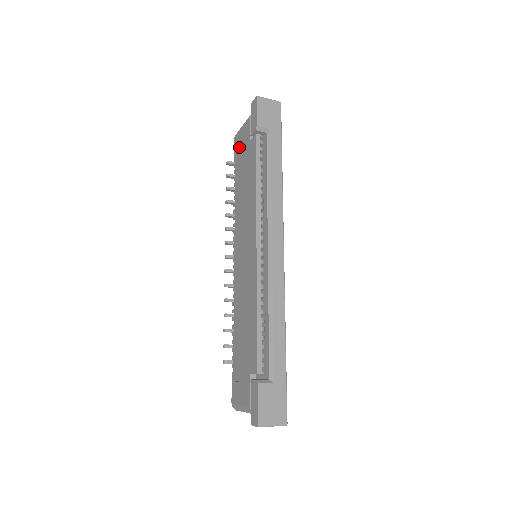
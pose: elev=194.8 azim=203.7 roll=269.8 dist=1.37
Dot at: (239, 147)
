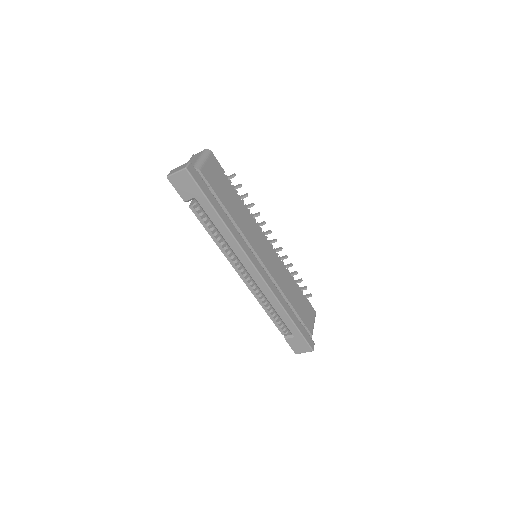
Dot at: occluded
